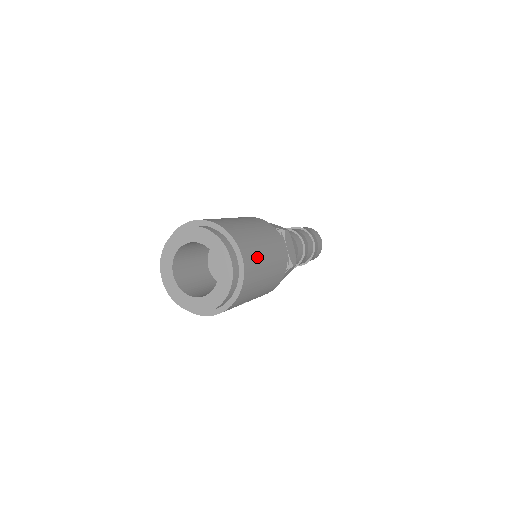
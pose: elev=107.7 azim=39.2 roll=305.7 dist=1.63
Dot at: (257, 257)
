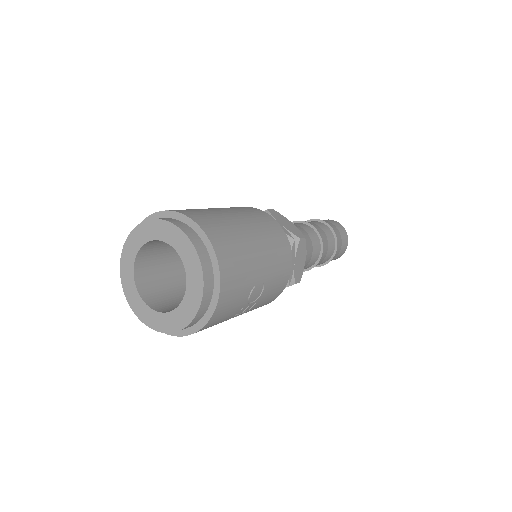
Dot at: (224, 224)
